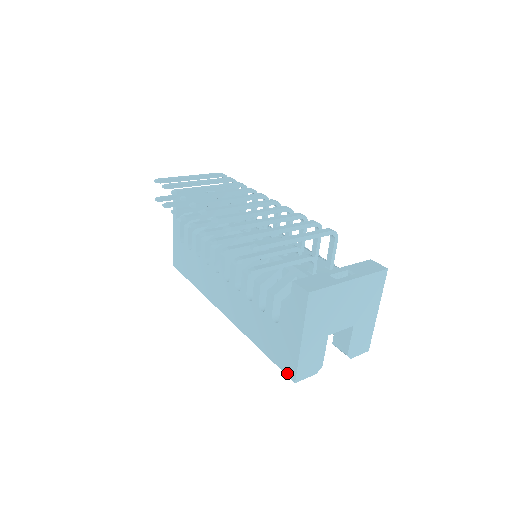
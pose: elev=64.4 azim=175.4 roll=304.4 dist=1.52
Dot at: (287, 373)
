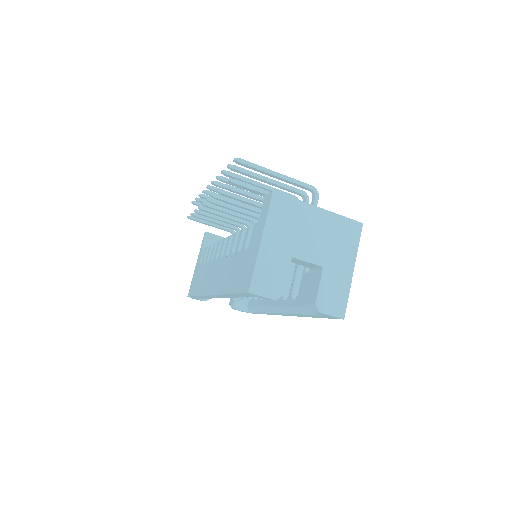
Dot at: (244, 290)
